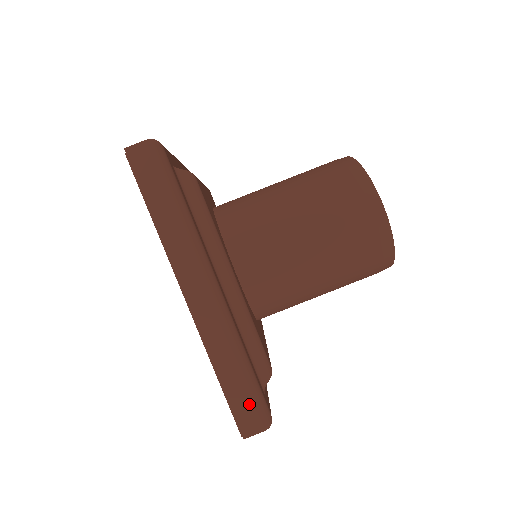
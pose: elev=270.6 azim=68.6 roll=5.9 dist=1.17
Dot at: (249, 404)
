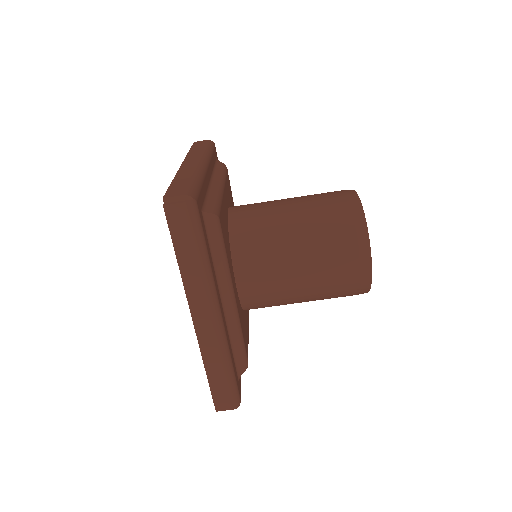
Dot at: (226, 394)
